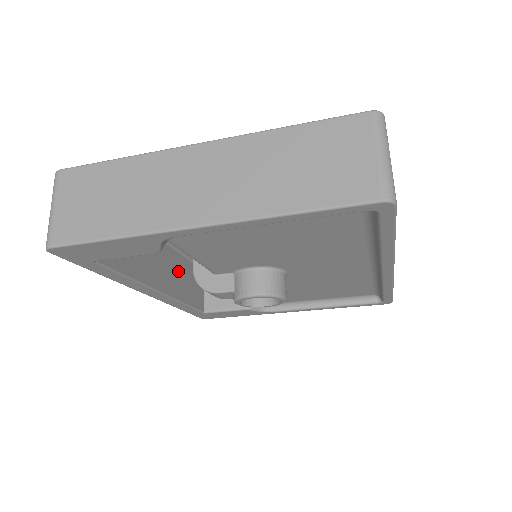
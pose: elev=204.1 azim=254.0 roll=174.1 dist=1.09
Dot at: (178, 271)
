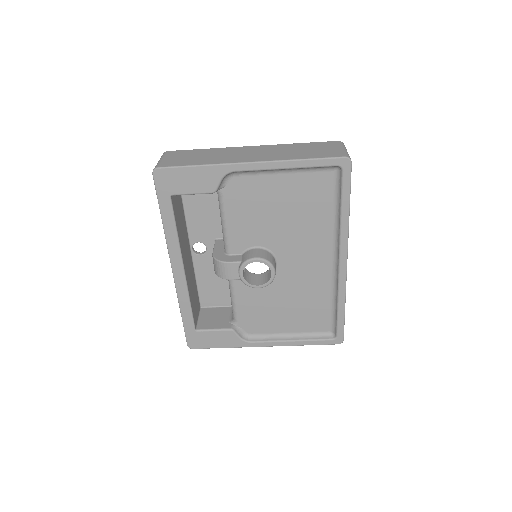
Dot at: (191, 277)
